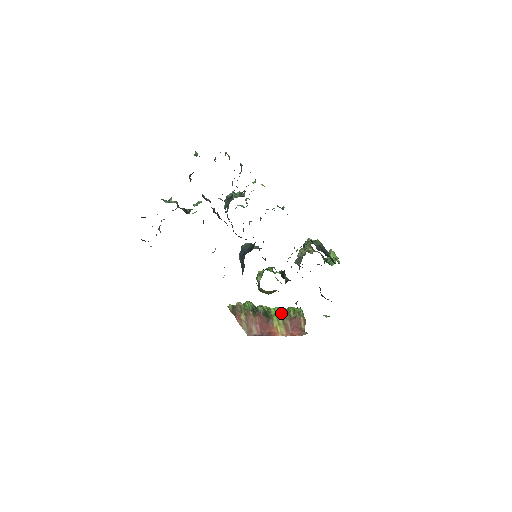
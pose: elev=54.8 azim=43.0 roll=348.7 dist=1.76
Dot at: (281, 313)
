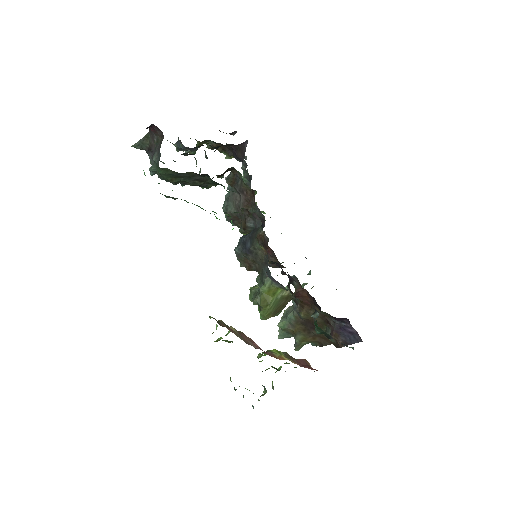
Dot at: occluded
